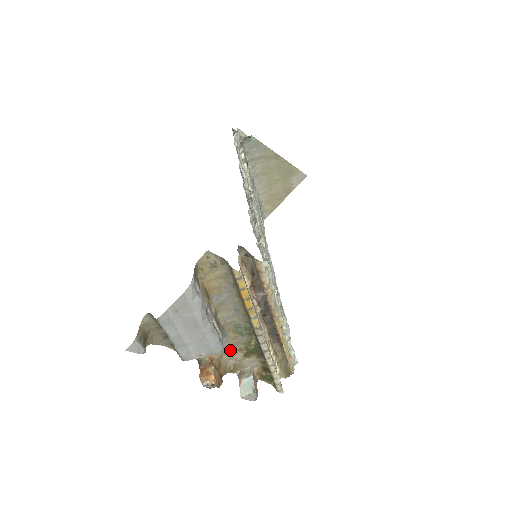
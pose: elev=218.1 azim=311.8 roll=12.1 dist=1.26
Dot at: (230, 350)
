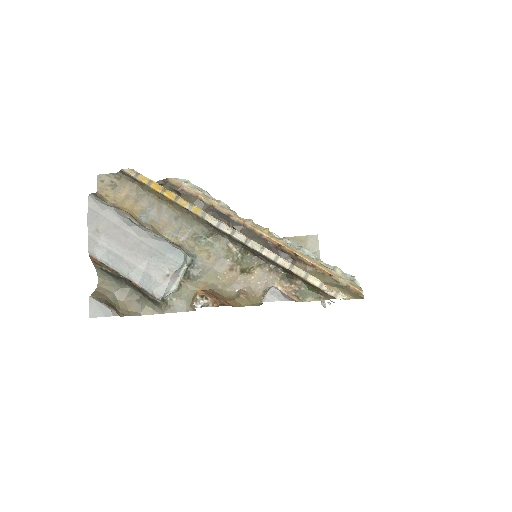
Dot at: (222, 277)
